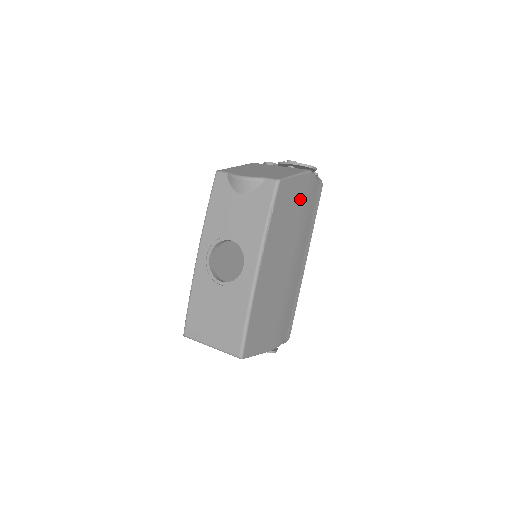
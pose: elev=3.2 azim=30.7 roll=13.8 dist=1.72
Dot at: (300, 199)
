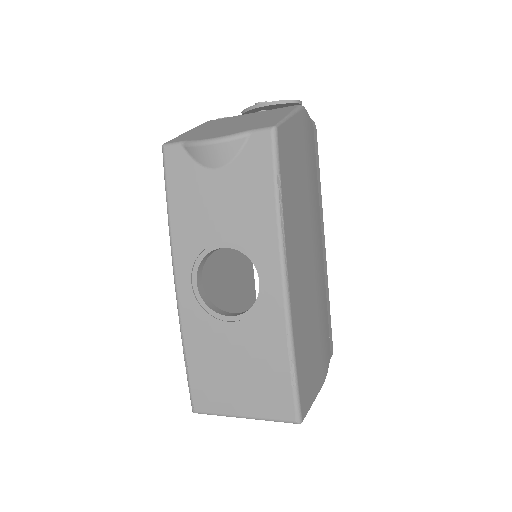
Dot at: (302, 152)
